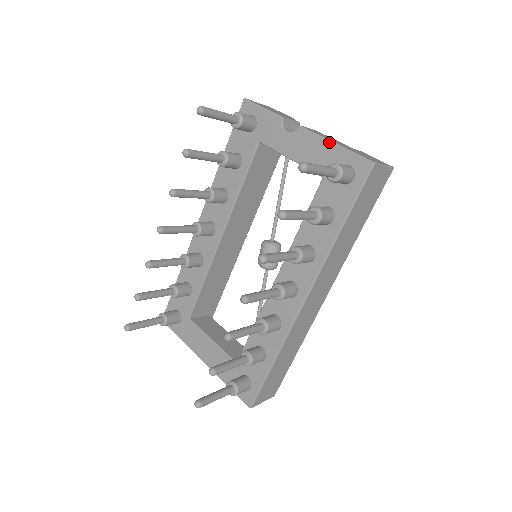
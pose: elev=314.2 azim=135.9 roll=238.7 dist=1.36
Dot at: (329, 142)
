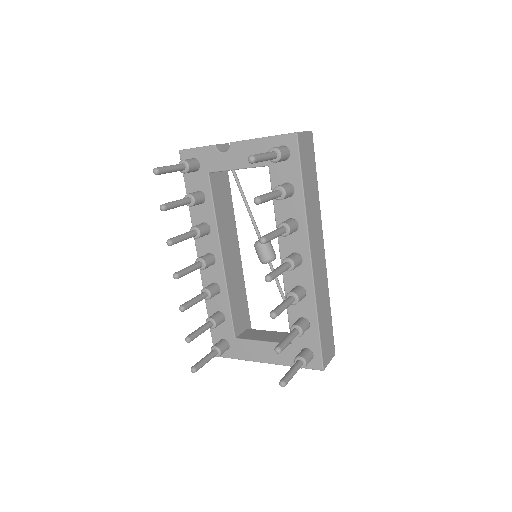
Dot at: (258, 140)
